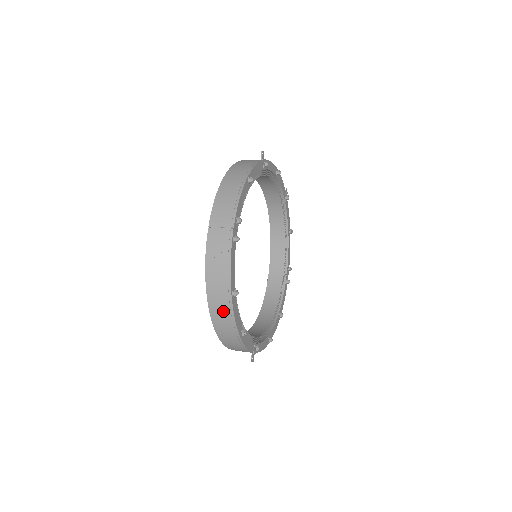
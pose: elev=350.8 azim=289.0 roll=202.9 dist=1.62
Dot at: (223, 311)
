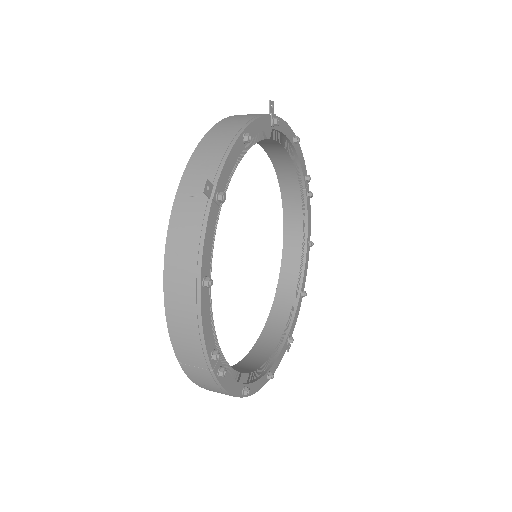
Dot at: occluded
